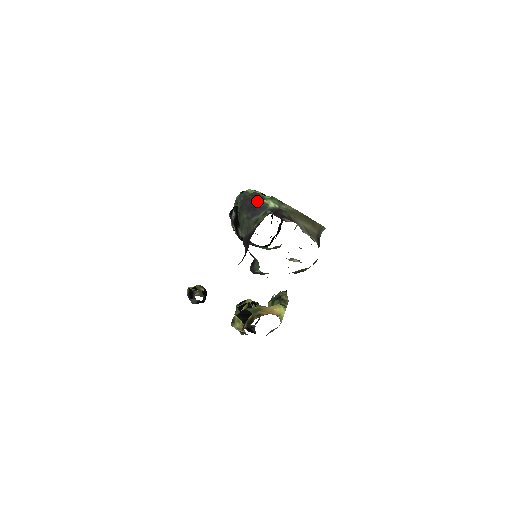
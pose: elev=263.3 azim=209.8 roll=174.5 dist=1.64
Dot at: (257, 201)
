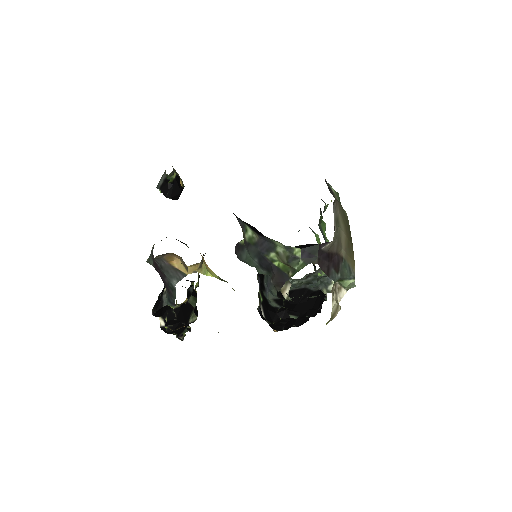
Dot at: occluded
